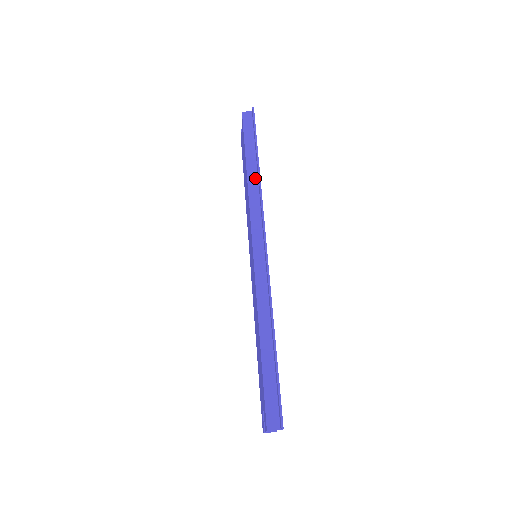
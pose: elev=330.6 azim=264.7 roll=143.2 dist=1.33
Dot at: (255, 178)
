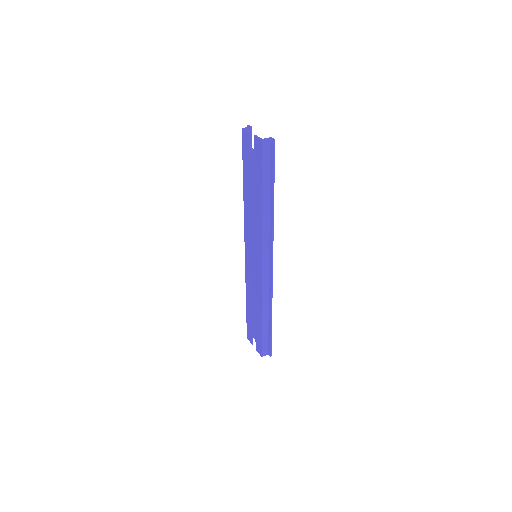
Dot at: (268, 210)
